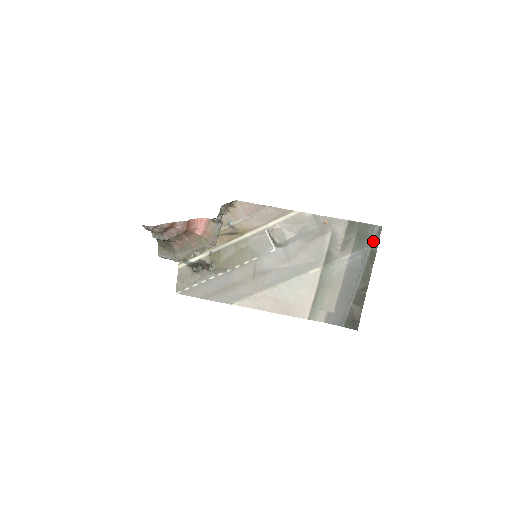
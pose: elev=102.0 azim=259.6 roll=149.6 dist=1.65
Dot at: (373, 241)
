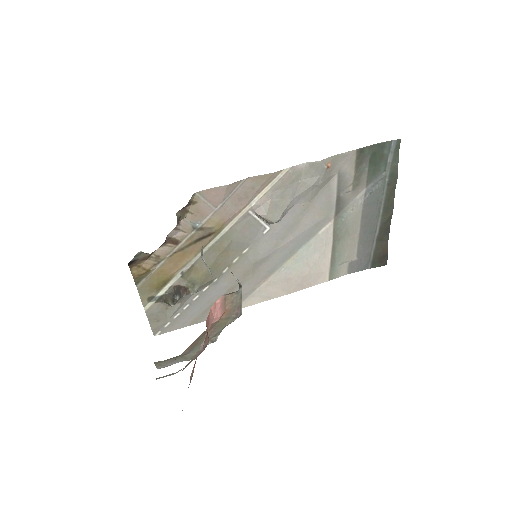
Dot at: (391, 162)
